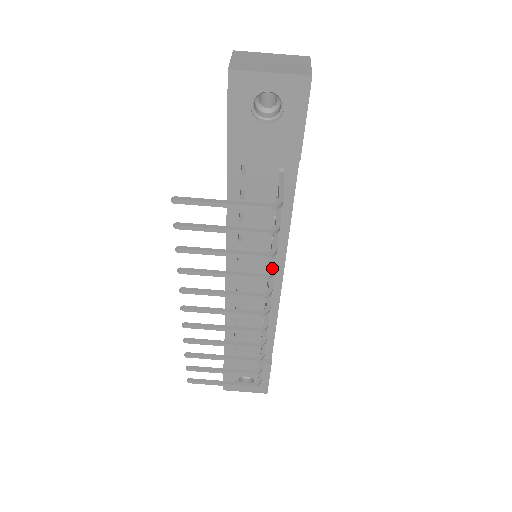
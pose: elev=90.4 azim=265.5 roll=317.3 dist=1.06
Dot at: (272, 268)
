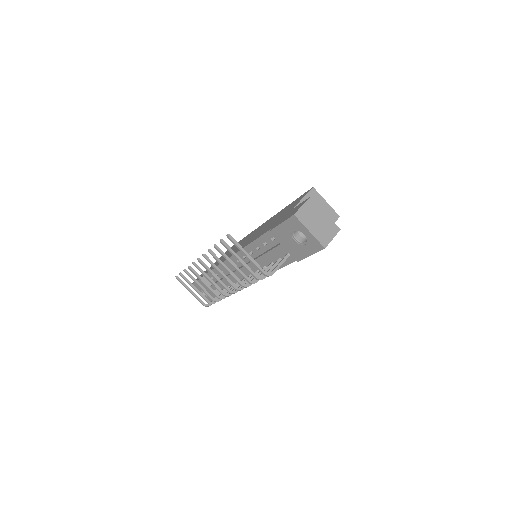
Dot at: (250, 284)
